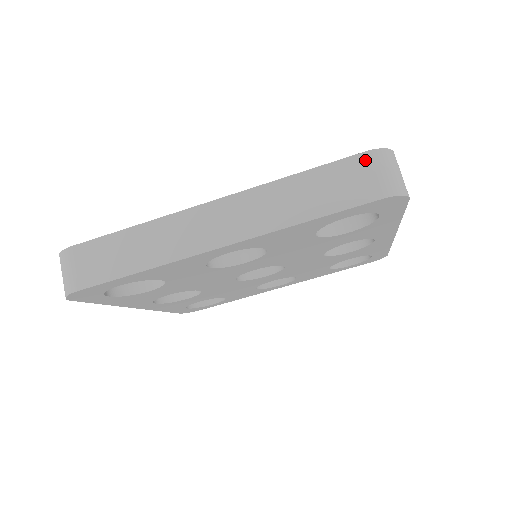
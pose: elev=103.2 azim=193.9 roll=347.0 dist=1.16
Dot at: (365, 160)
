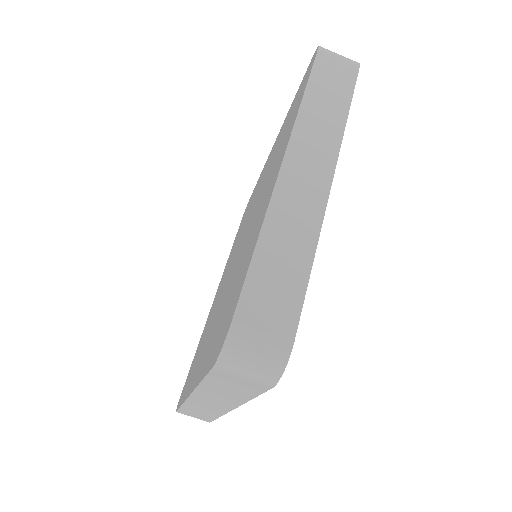
Dot at: (324, 55)
